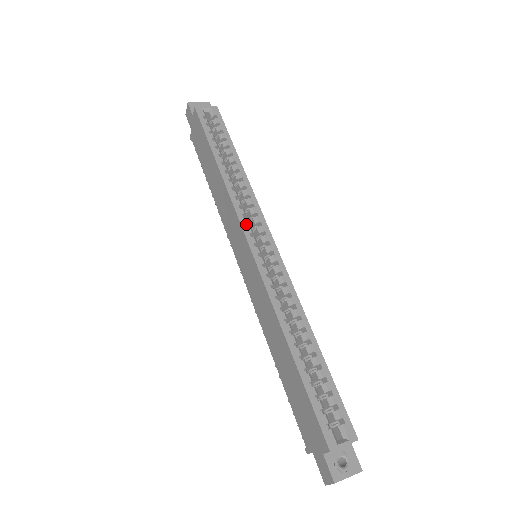
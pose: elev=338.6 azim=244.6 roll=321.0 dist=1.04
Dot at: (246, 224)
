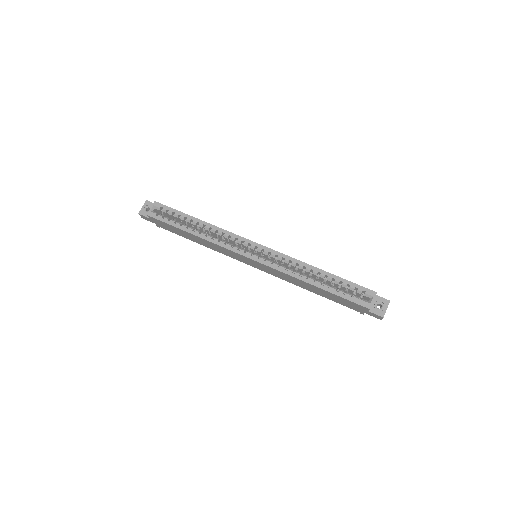
Dot at: (237, 249)
